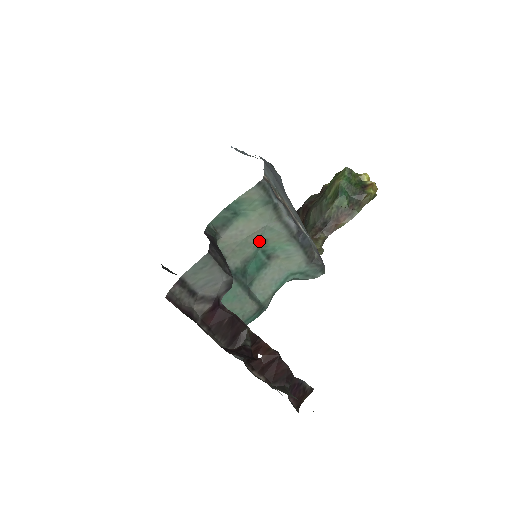
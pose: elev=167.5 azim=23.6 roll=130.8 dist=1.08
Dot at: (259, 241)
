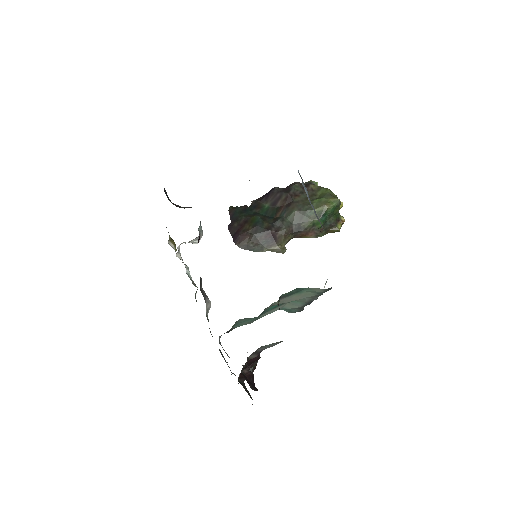
Dot at: occluded
